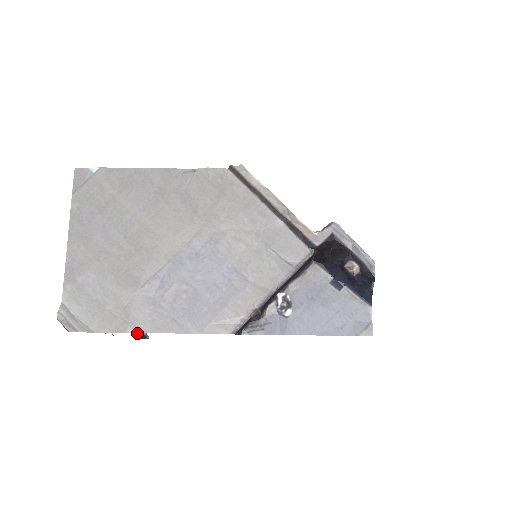
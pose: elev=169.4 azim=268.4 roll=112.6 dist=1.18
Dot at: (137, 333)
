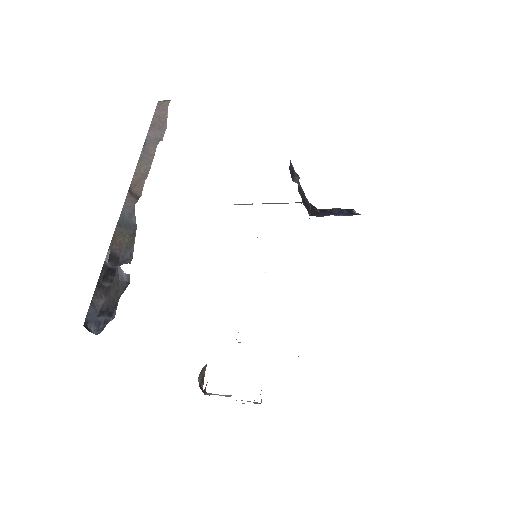
Dot at: (84, 326)
